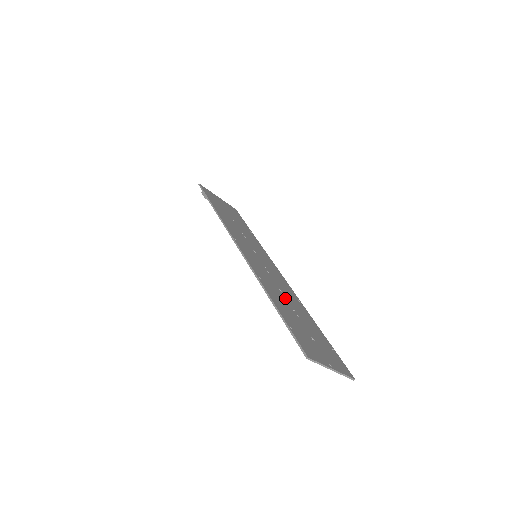
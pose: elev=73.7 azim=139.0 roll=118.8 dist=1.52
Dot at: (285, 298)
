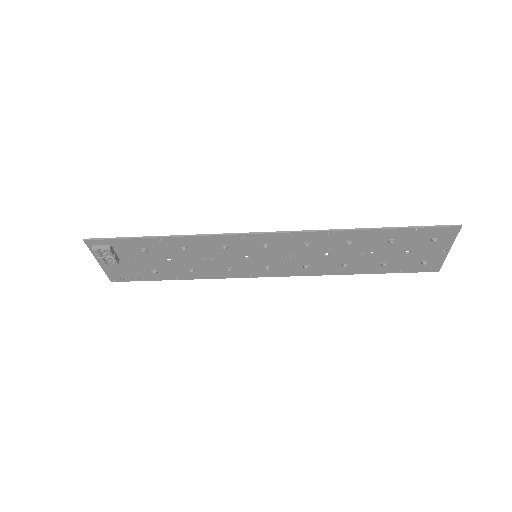
Dot at: (342, 252)
